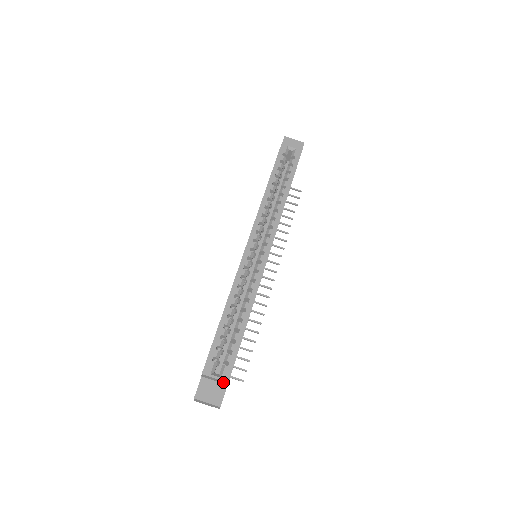
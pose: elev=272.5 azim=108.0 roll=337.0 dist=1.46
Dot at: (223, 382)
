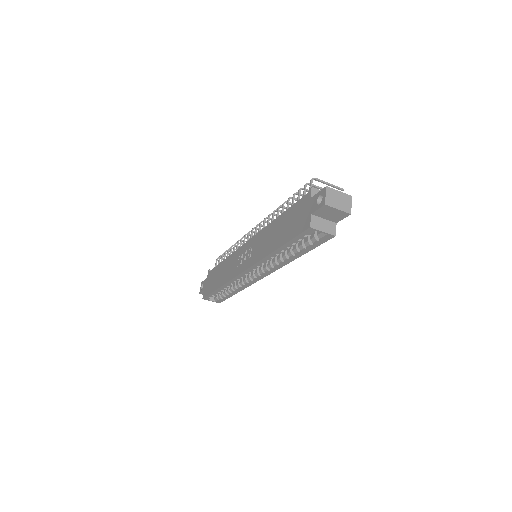
Dot at: occluded
